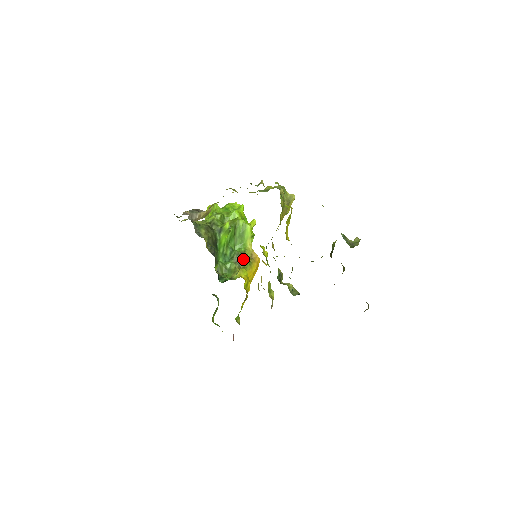
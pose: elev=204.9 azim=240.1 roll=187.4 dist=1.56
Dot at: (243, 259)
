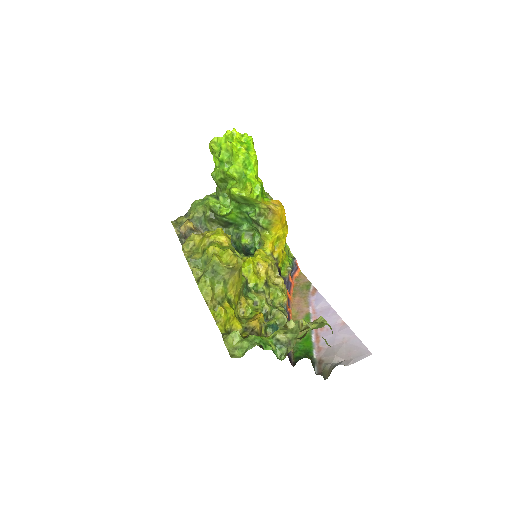
Dot at: (260, 224)
